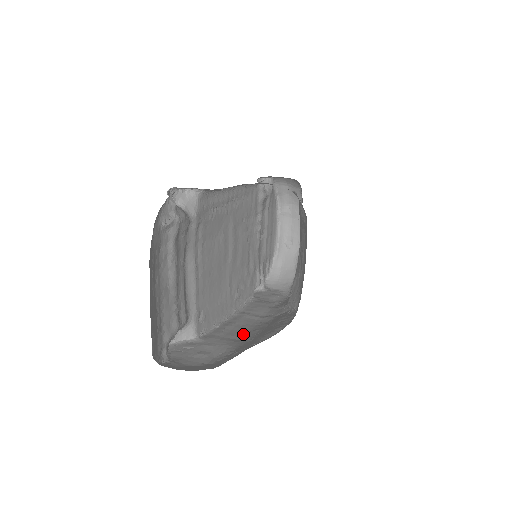
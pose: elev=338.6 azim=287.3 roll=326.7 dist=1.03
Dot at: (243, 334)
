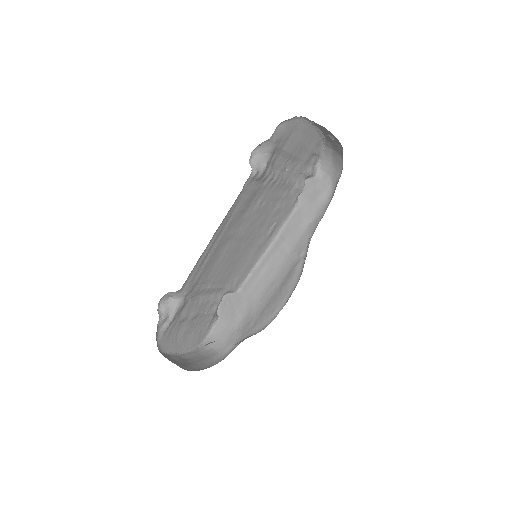
Dot at: (266, 287)
